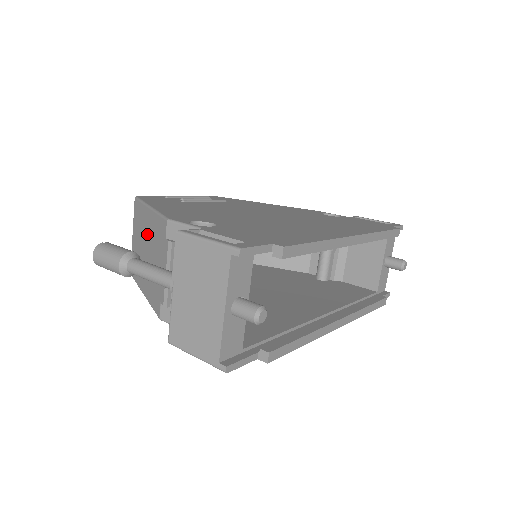
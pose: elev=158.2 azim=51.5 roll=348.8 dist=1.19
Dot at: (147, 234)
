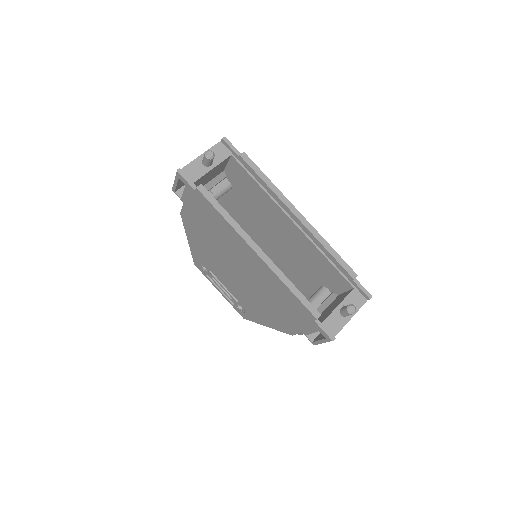
Dot at: occluded
